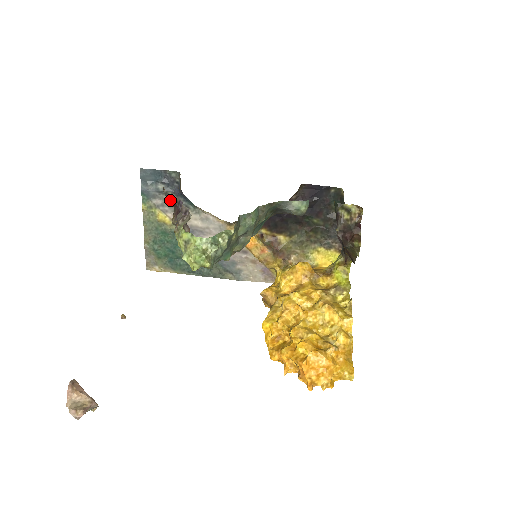
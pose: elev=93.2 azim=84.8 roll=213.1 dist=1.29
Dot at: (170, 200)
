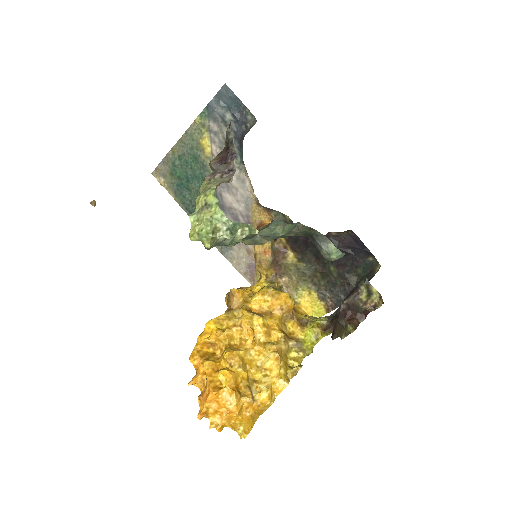
Dot at: (226, 141)
